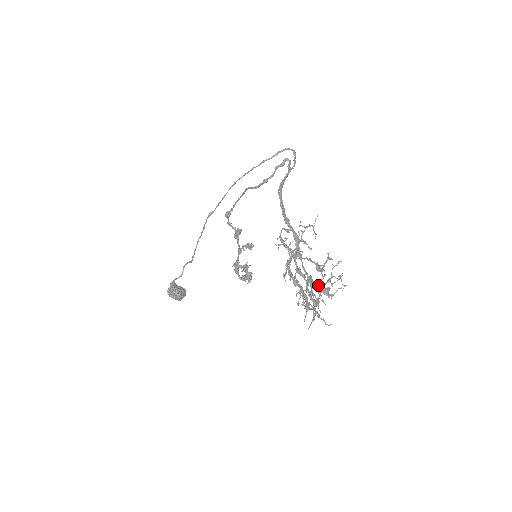
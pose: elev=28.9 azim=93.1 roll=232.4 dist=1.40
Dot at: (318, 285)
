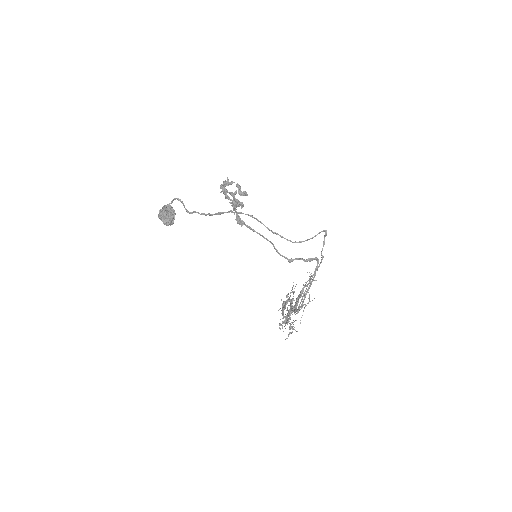
Dot at: occluded
